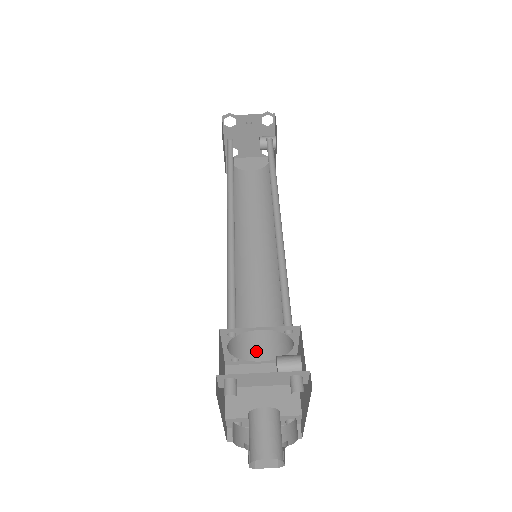
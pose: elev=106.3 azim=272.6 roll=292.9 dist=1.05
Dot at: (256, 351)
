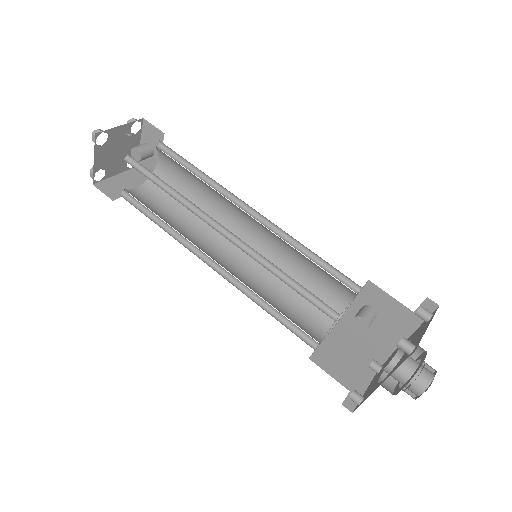
Dot at: (316, 331)
